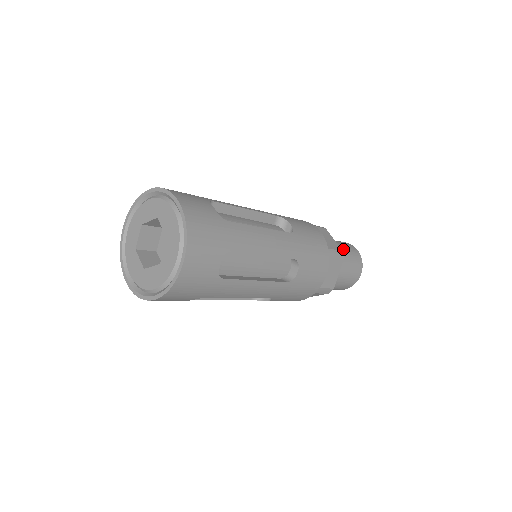
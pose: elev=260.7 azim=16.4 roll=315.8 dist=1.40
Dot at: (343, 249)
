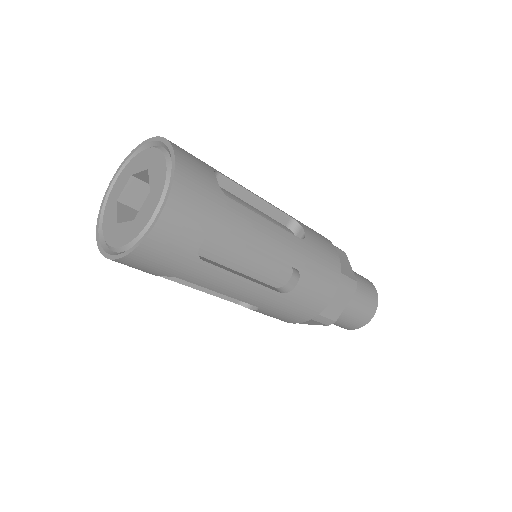
Dot at: (359, 282)
